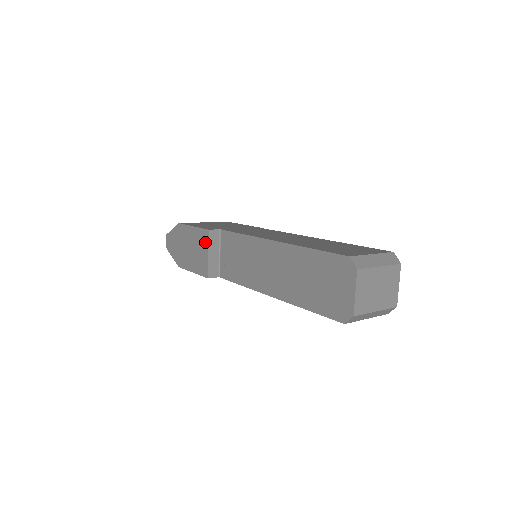
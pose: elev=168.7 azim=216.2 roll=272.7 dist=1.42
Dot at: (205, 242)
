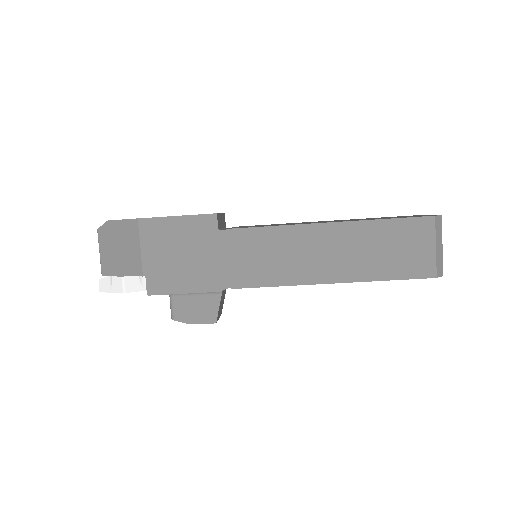
Dot at: occluded
